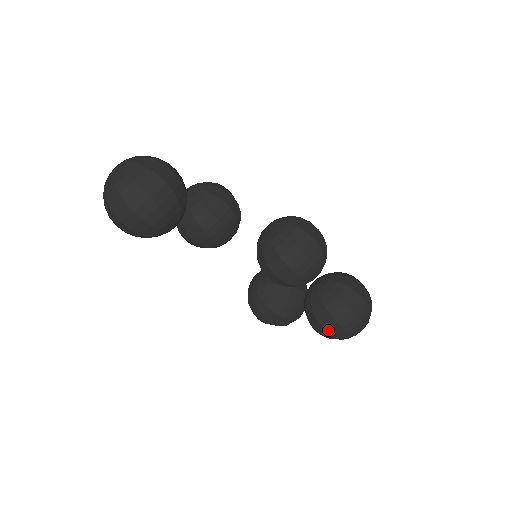
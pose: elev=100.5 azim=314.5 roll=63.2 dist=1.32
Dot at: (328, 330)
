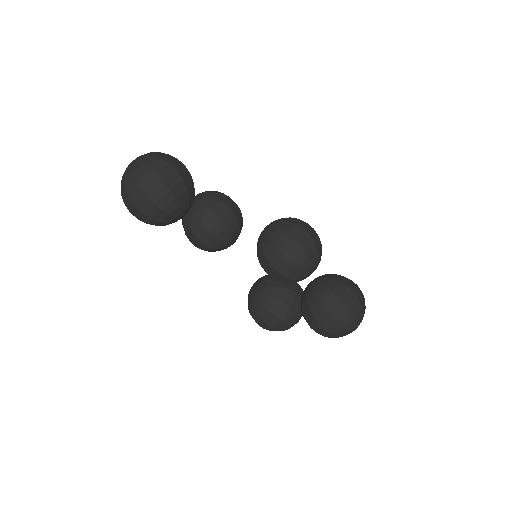
Dot at: (323, 325)
